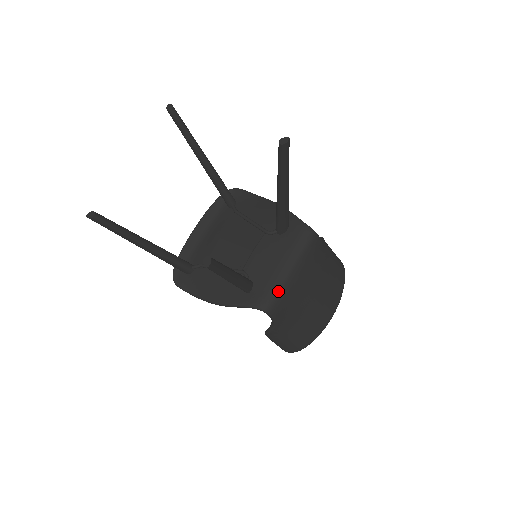
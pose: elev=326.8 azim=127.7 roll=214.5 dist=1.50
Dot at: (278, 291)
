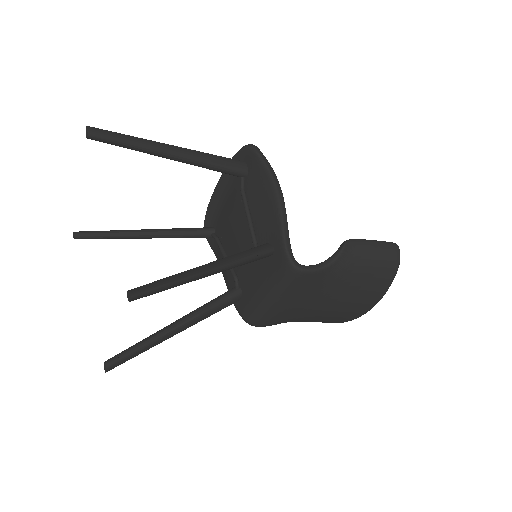
Dot at: (260, 314)
